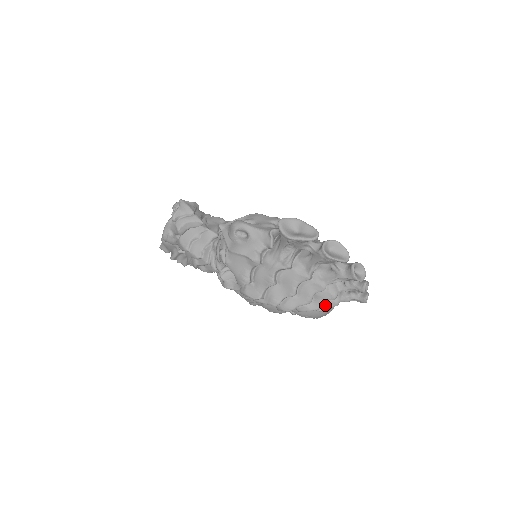
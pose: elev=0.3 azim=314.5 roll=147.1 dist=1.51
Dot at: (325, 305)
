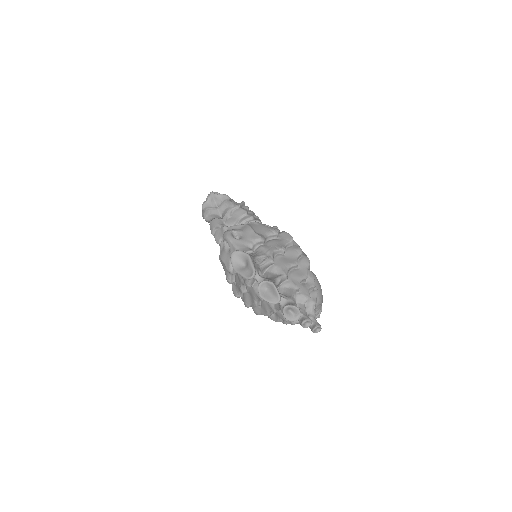
Dot at: (285, 321)
